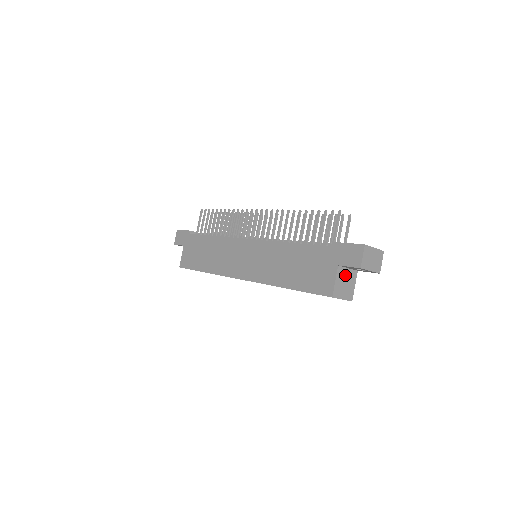
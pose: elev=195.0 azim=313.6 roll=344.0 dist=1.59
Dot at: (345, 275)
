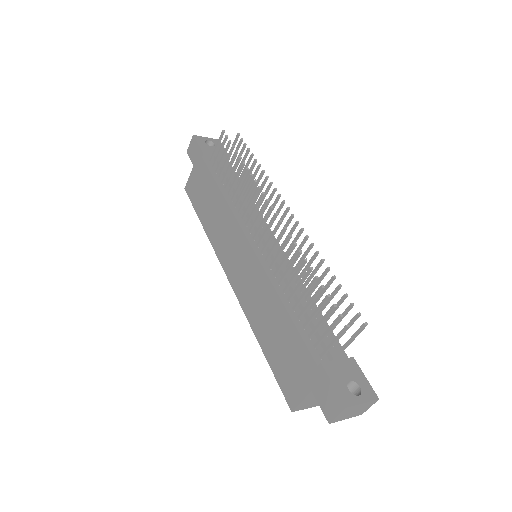
Dot at: occluded
